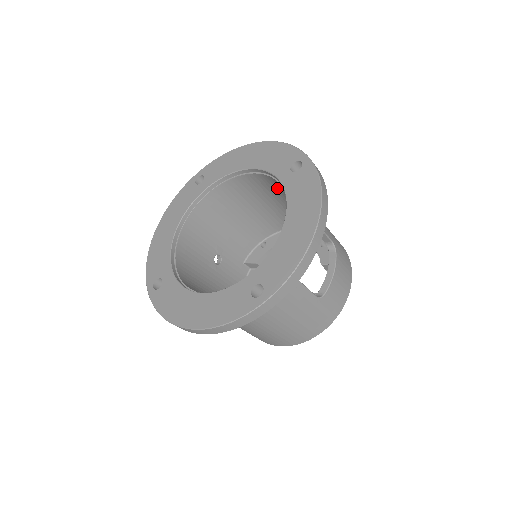
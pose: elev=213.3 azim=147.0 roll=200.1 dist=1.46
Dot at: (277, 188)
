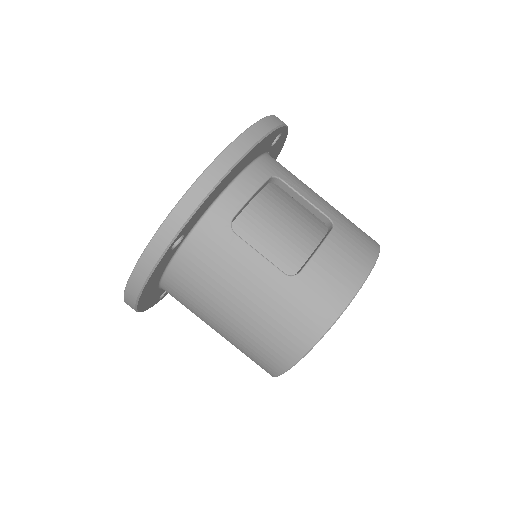
Dot at: occluded
